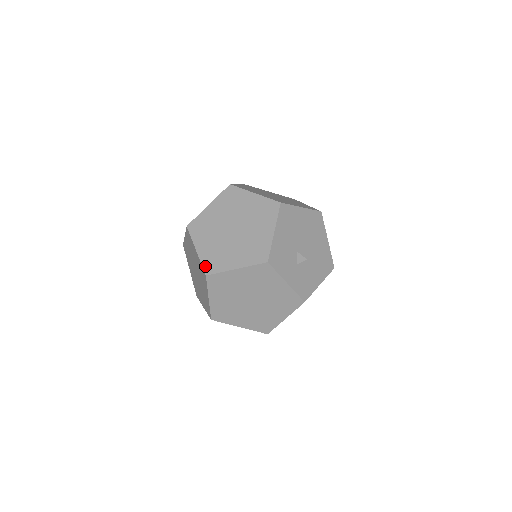
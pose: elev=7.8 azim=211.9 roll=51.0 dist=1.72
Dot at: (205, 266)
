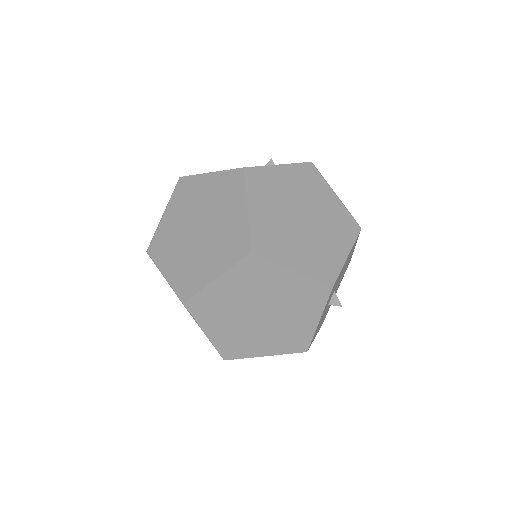
Dot at: (254, 238)
